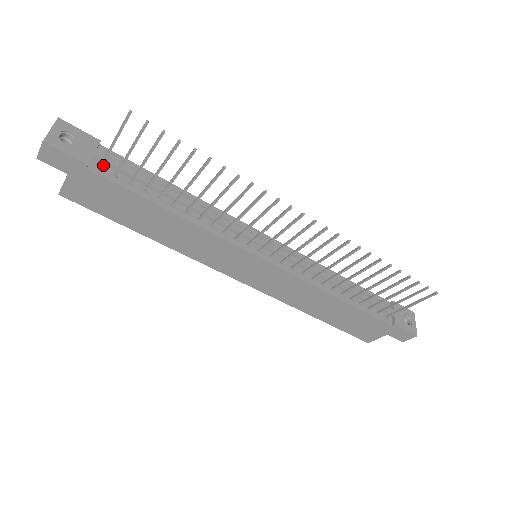
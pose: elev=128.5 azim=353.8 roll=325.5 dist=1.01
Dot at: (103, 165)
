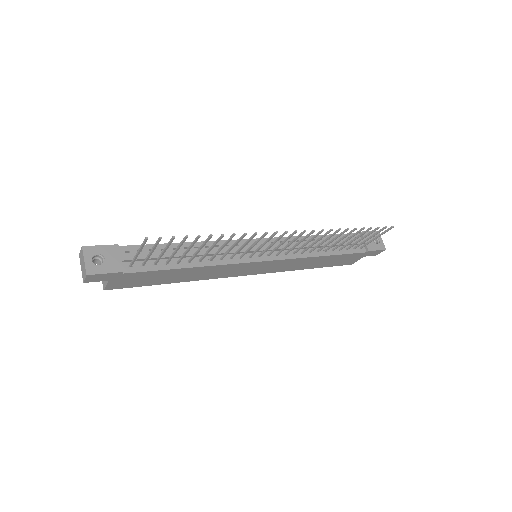
Dot at: (130, 263)
